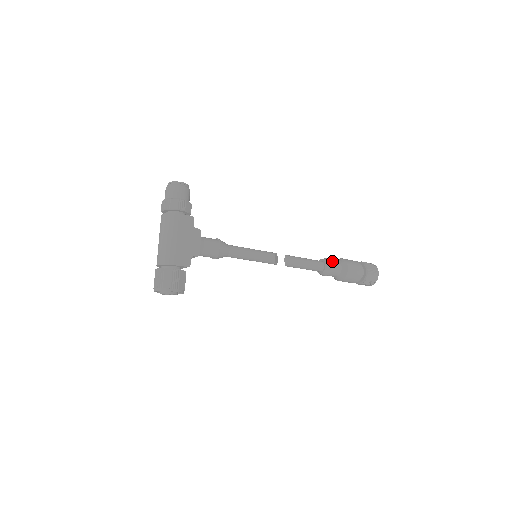
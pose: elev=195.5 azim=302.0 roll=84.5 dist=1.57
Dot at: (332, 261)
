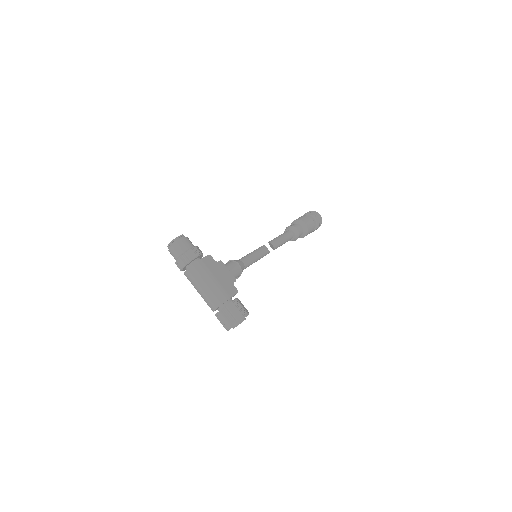
Dot at: (293, 226)
